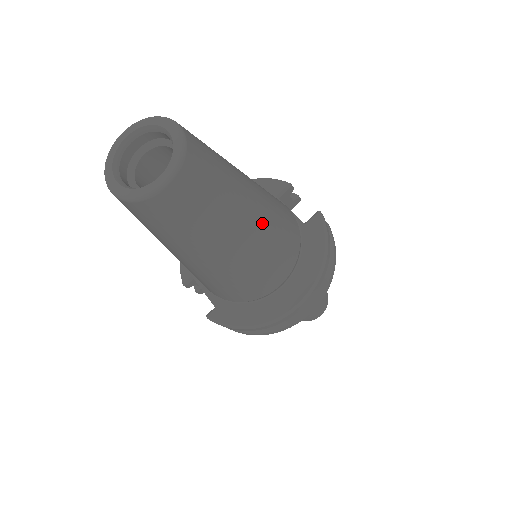
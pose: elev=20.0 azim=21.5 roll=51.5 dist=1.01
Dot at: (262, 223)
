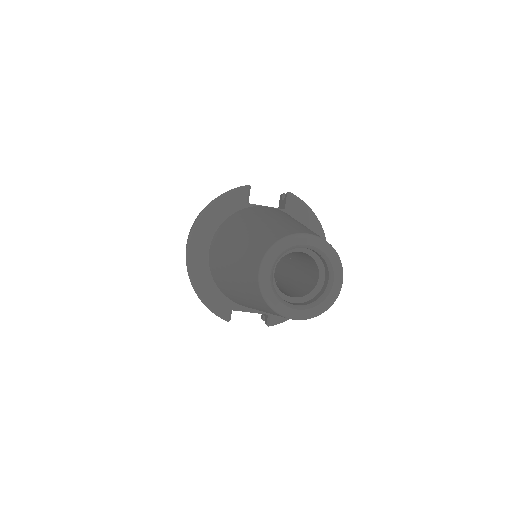
Dot at: occluded
